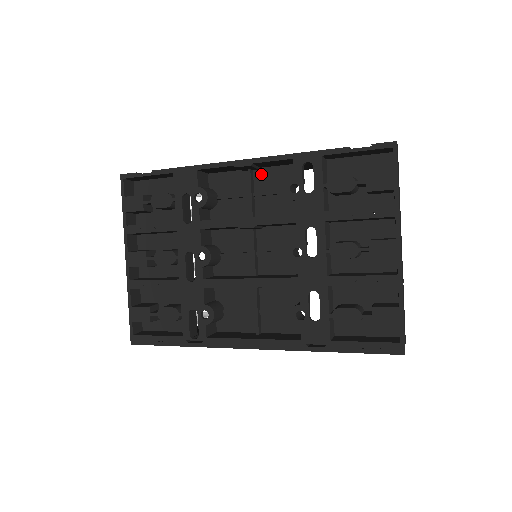
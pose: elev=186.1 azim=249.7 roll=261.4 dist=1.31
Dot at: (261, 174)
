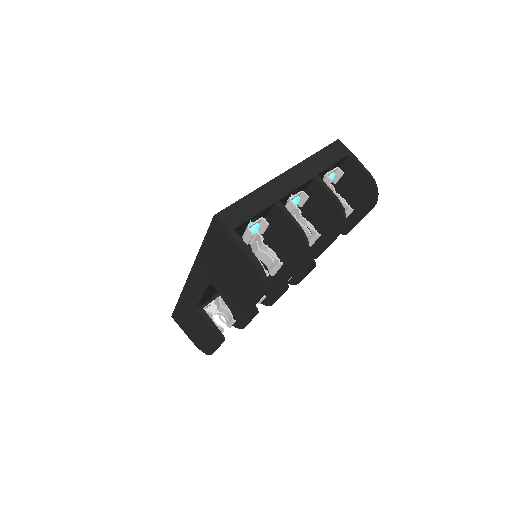
Dot at: occluded
